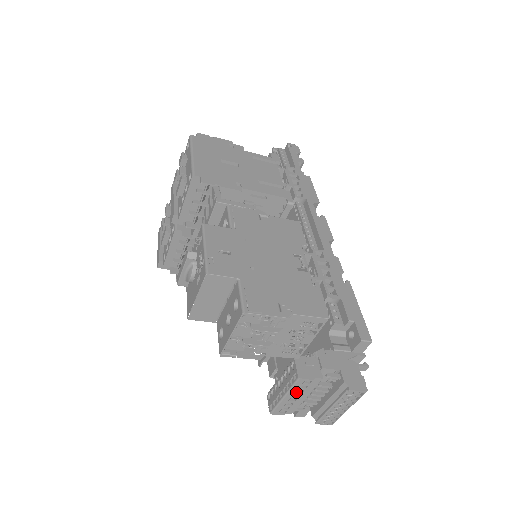
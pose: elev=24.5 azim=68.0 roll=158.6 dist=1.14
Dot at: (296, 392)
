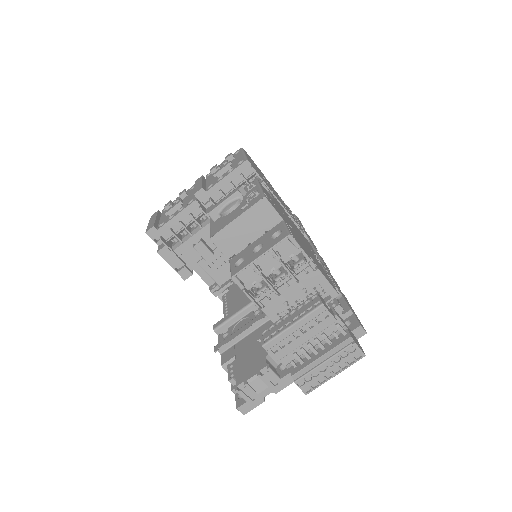
Dot at: (307, 324)
